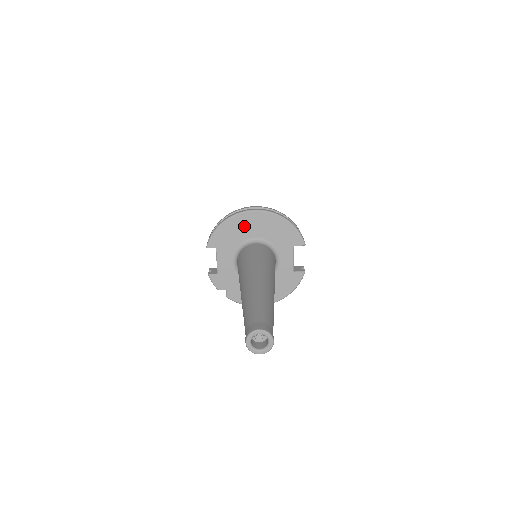
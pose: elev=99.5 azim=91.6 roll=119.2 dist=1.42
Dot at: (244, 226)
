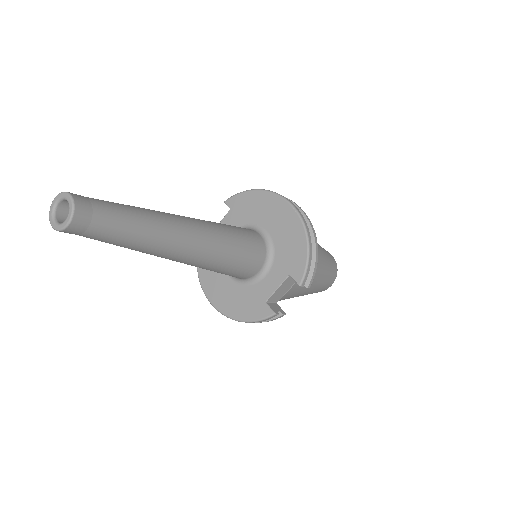
Dot at: (268, 210)
